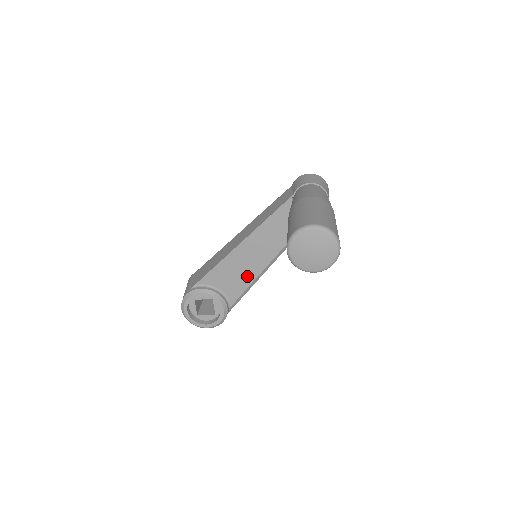
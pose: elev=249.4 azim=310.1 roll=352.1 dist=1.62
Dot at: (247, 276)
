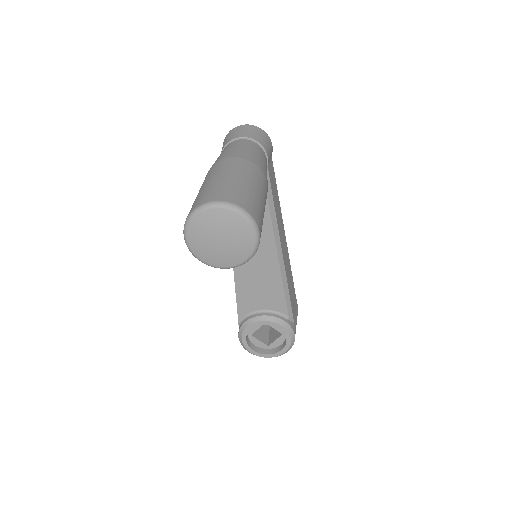
Dot at: (271, 279)
